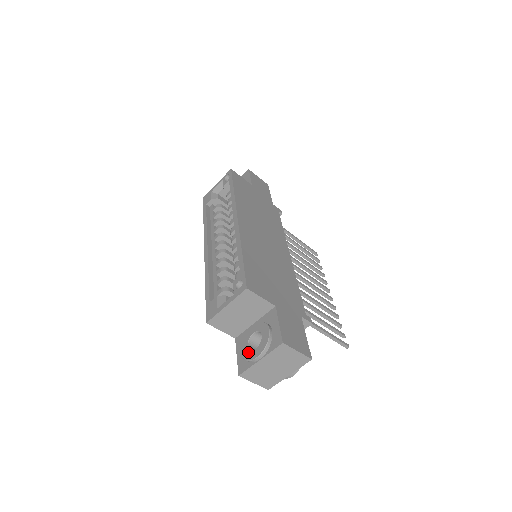
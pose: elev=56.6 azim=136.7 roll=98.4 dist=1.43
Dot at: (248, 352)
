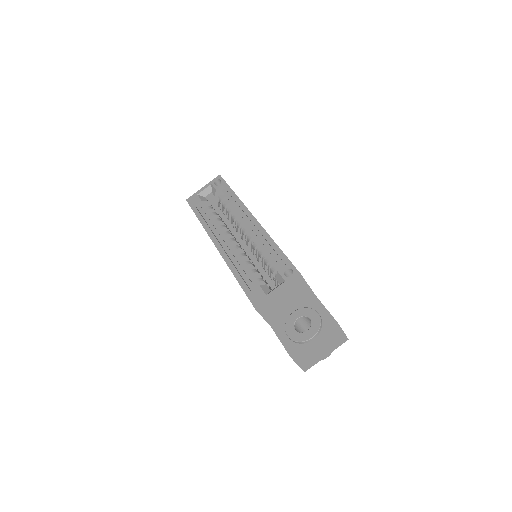
Dot at: (298, 335)
